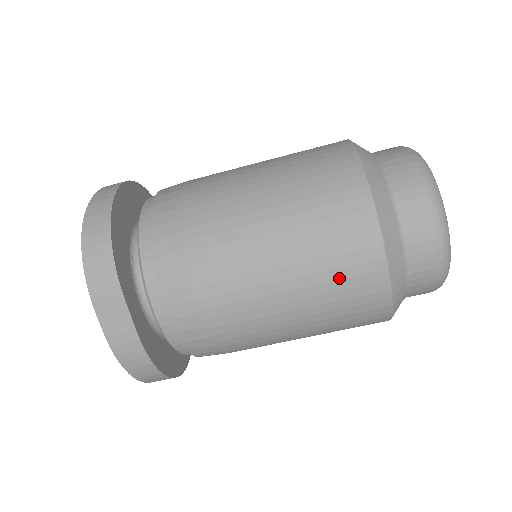
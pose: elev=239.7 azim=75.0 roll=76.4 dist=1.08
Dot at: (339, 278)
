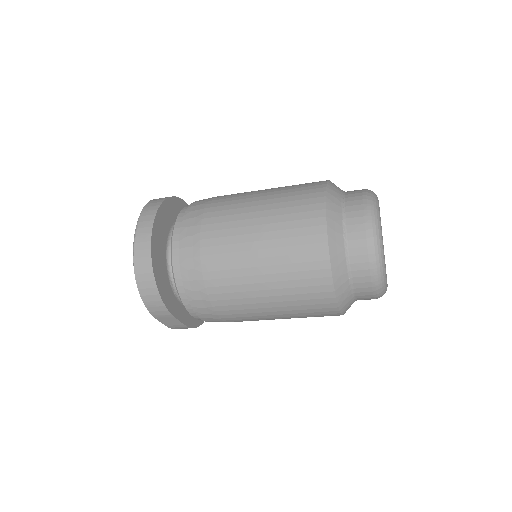
Dot at: (309, 315)
